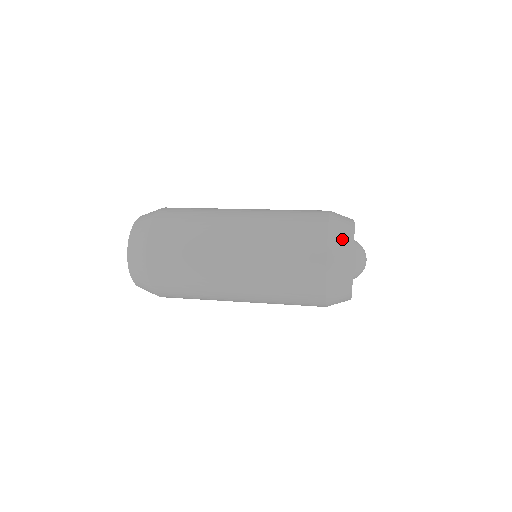
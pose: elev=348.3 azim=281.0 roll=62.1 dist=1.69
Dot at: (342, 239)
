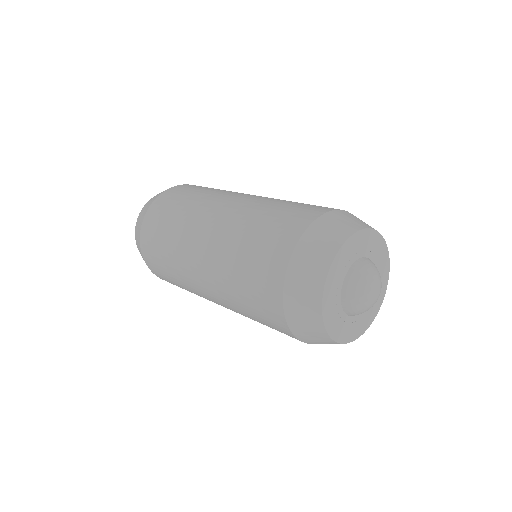
Dot at: (343, 222)
